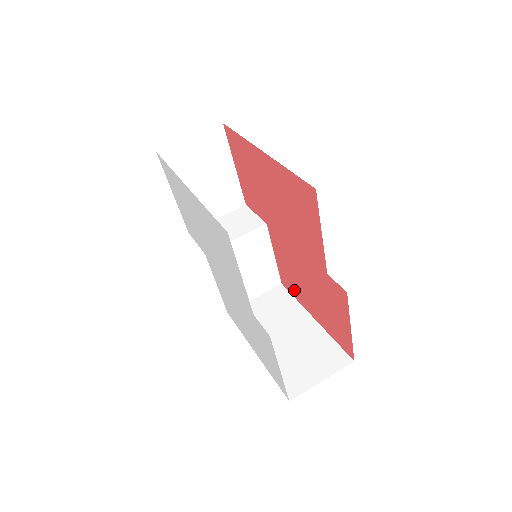
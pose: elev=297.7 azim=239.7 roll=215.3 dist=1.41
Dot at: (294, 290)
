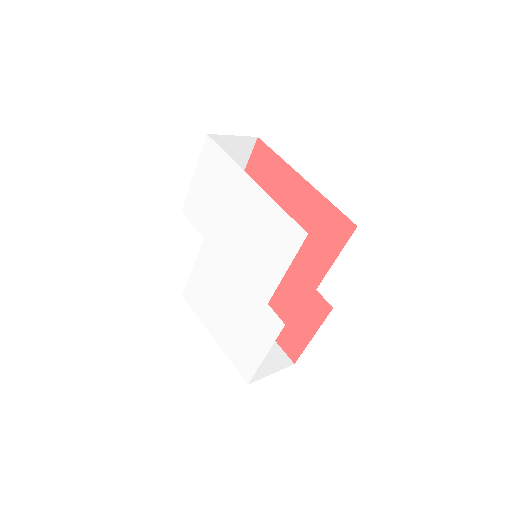
Dot at: occluded
